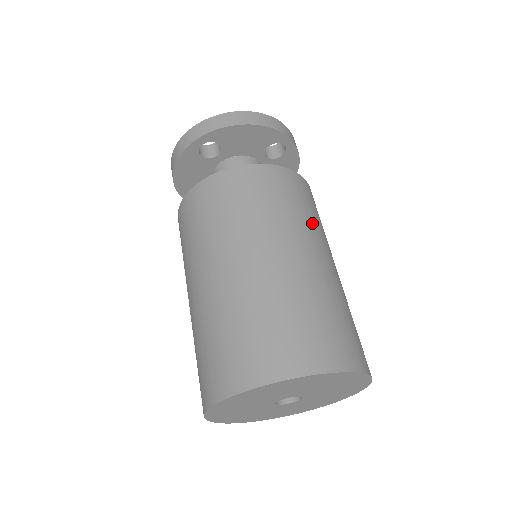
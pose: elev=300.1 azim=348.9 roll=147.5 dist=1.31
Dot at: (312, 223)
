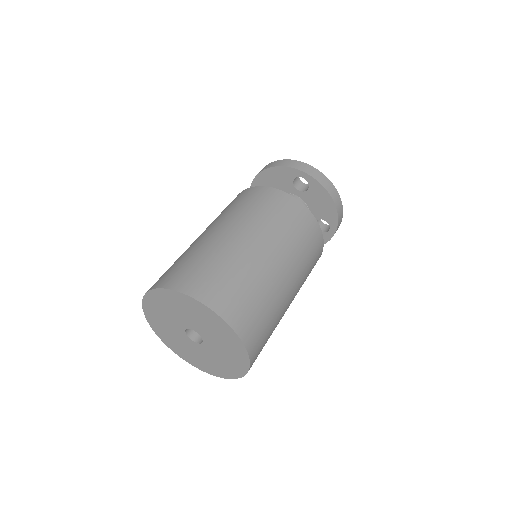
Dot at: (304, 278)
